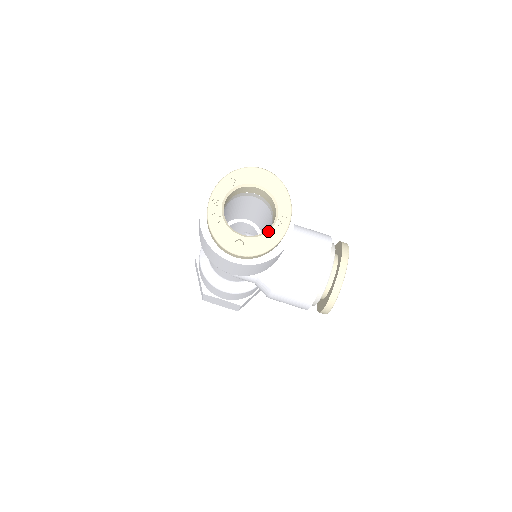
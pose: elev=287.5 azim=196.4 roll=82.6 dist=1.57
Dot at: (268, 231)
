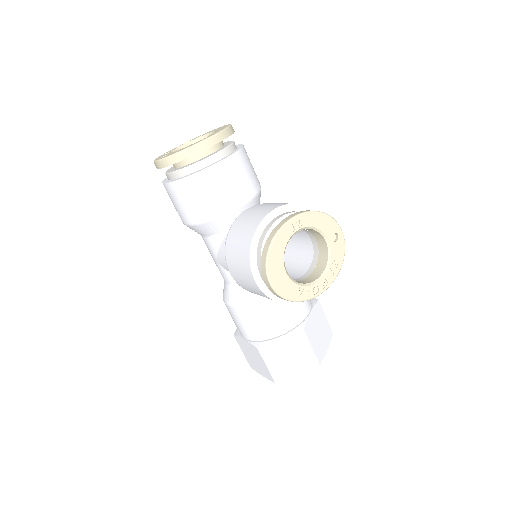
Dot at: occluded
